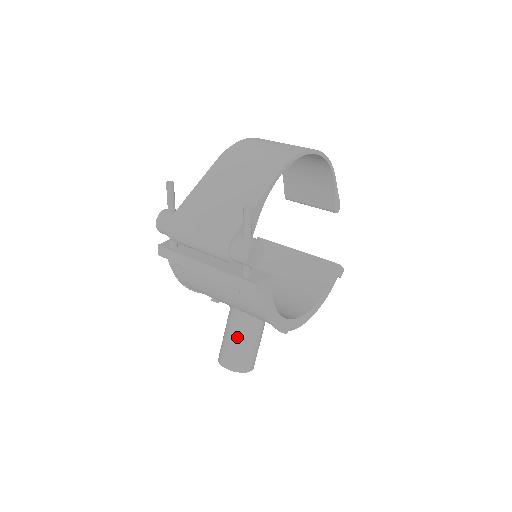
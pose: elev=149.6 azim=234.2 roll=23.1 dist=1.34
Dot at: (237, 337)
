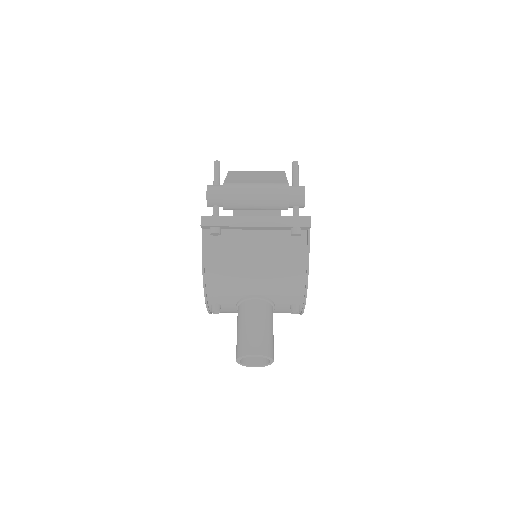
Dot at: (260, 321)
